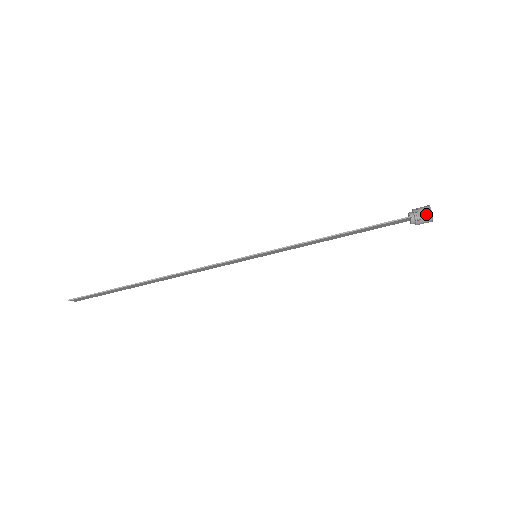
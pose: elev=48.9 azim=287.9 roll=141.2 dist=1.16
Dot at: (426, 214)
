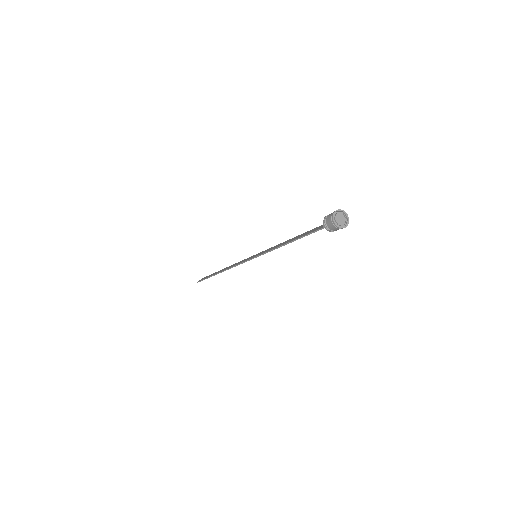
Dot at: (332, 226)
